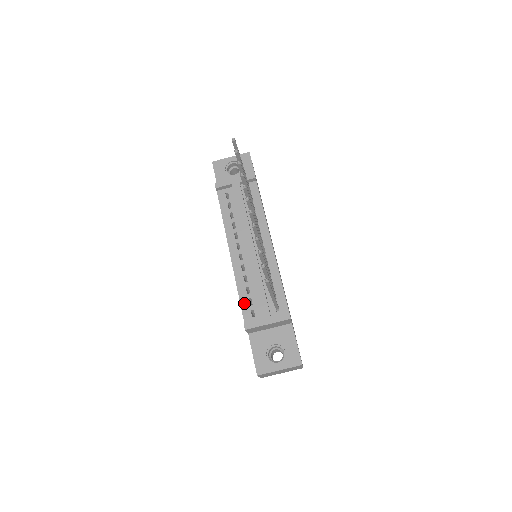
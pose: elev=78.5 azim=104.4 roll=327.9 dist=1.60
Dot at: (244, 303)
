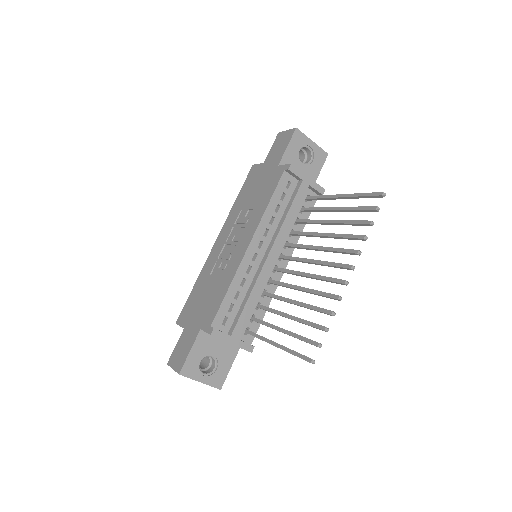
Dot at: (225, 305)
